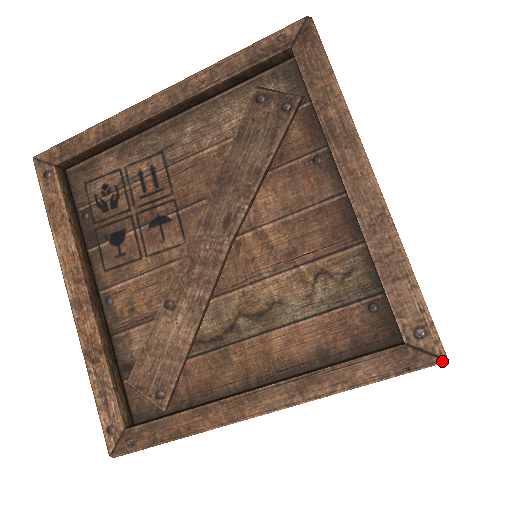
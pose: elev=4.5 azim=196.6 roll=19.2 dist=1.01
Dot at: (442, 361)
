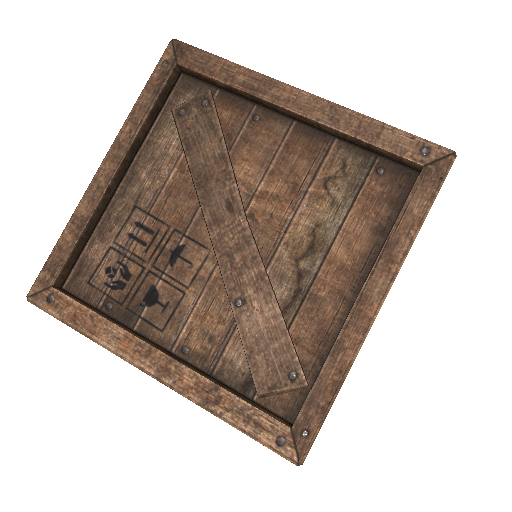
Dot at: (455, 155)
